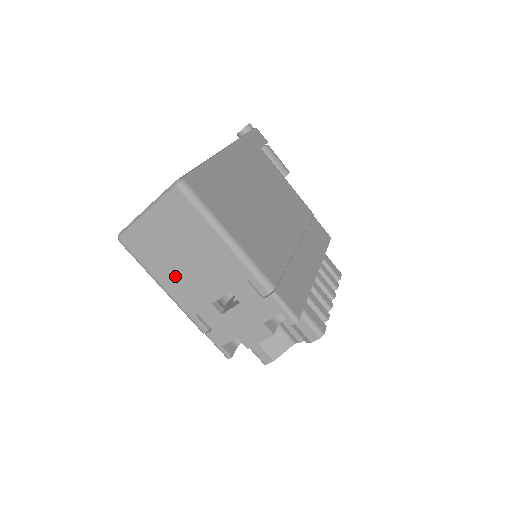
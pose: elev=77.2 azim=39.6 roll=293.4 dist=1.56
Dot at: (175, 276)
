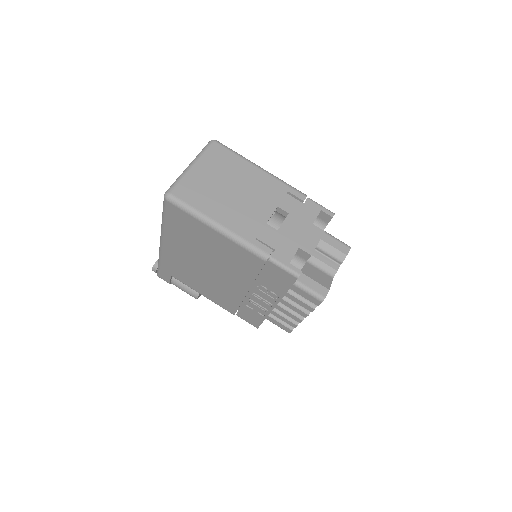
Dot at: (228, 209)
